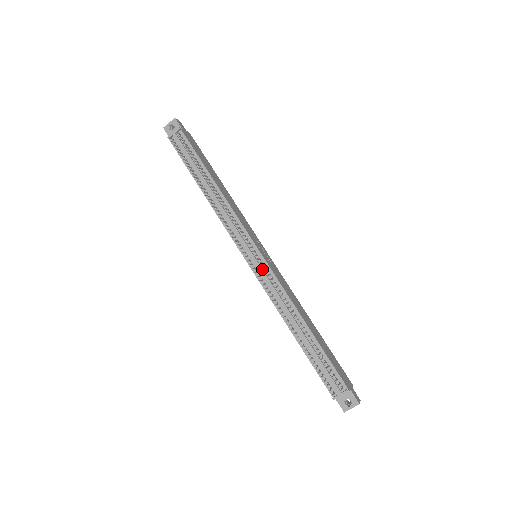
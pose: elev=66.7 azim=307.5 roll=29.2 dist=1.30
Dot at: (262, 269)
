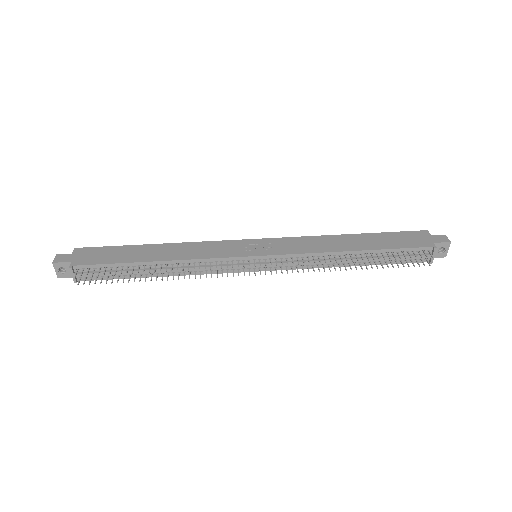
Dot at: (276, 263)
